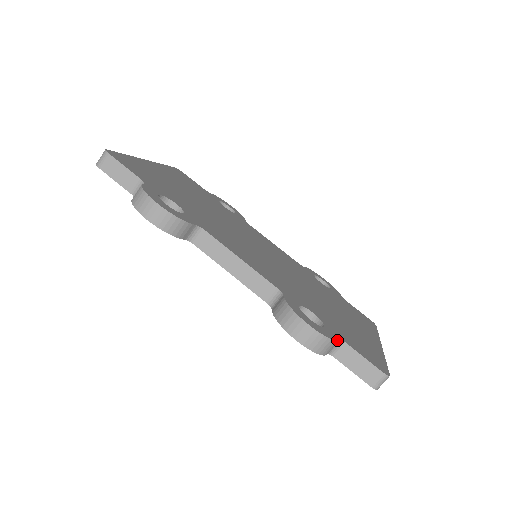
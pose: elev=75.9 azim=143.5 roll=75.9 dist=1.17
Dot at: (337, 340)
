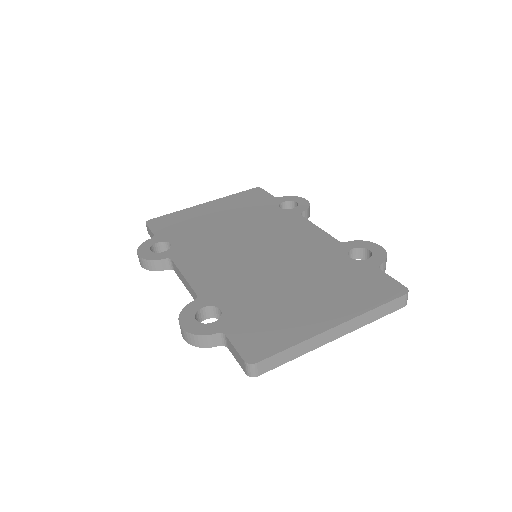
Dot at: (209, 334)
